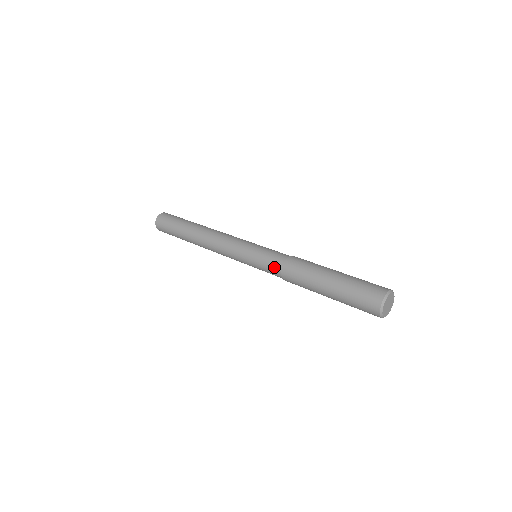
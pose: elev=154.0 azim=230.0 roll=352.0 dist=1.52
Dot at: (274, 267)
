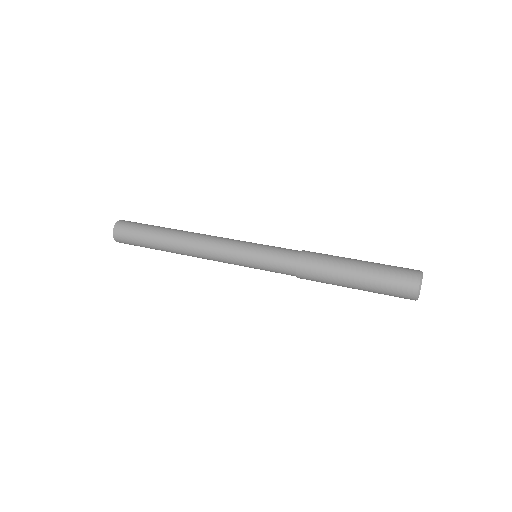
Dot at: (287, 259)
